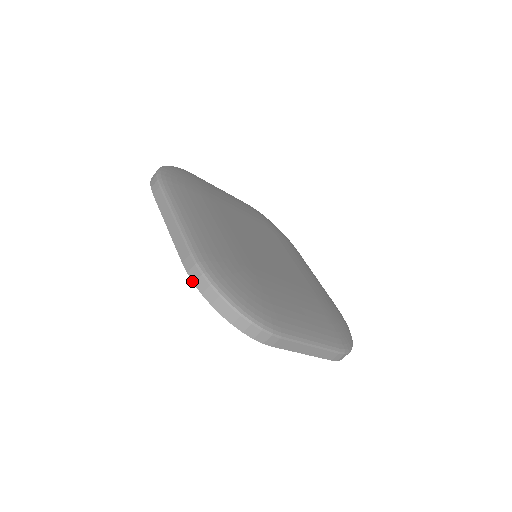
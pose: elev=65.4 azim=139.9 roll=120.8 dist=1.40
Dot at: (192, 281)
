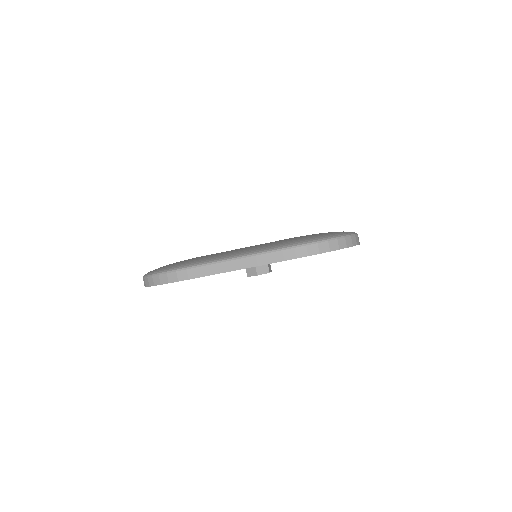
Dot at: occluded
